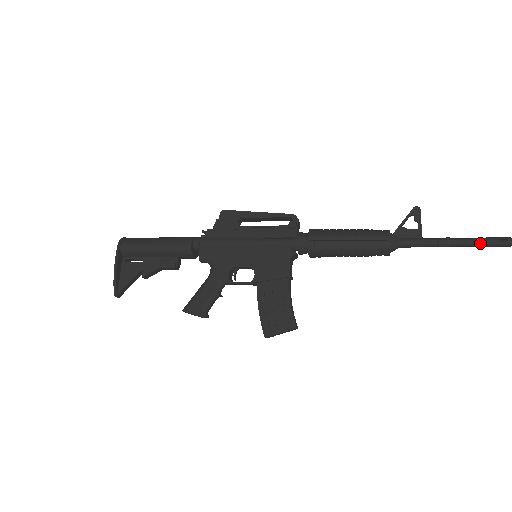
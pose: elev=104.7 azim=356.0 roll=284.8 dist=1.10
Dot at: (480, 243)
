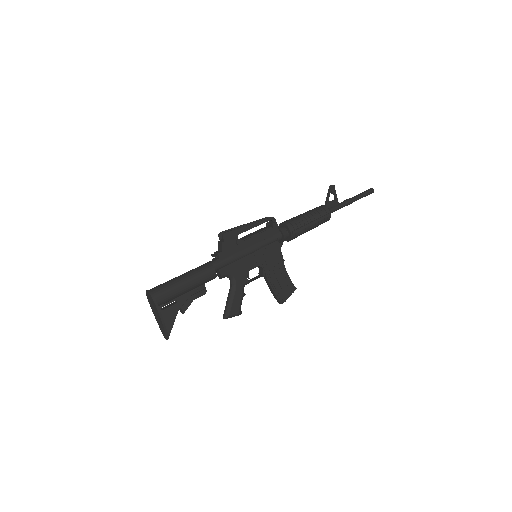
Dot at: occluded
